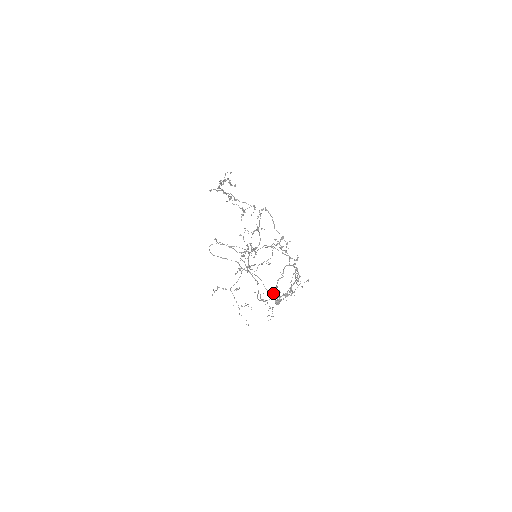
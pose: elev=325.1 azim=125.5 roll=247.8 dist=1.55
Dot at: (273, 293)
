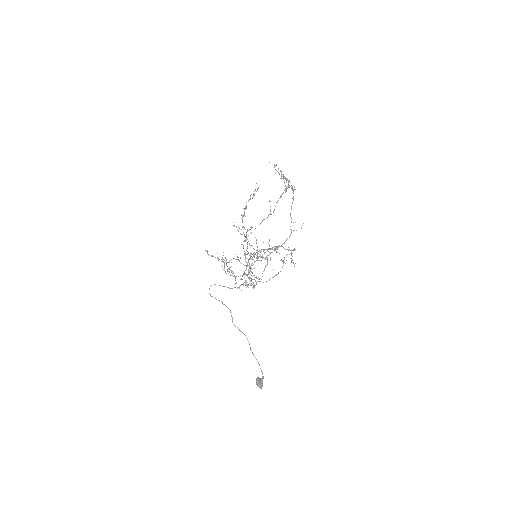
Dot at: occluded
